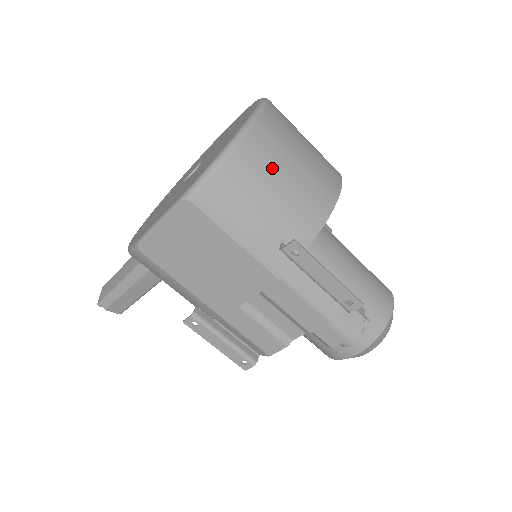
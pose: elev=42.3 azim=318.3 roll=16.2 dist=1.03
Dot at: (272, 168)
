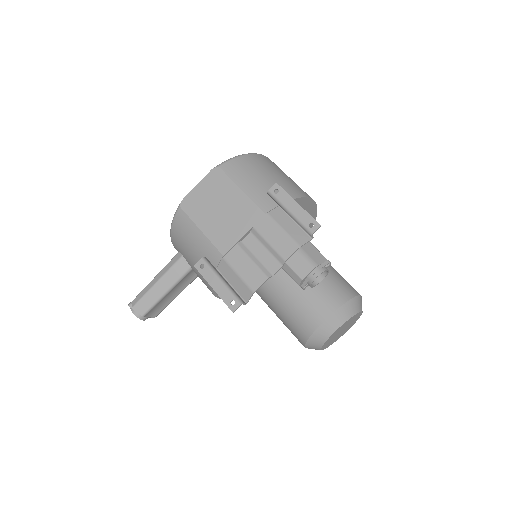
Dot at: (269, 168)
